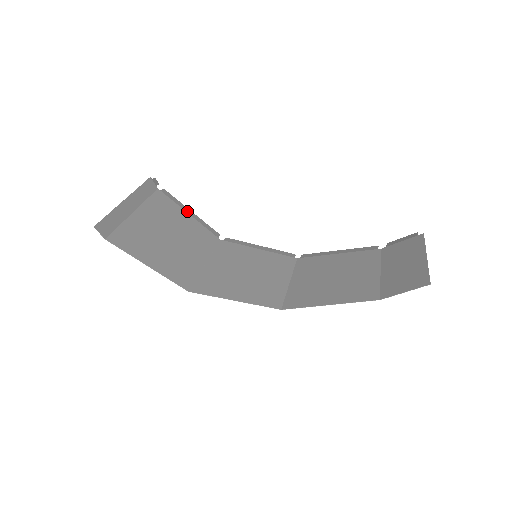
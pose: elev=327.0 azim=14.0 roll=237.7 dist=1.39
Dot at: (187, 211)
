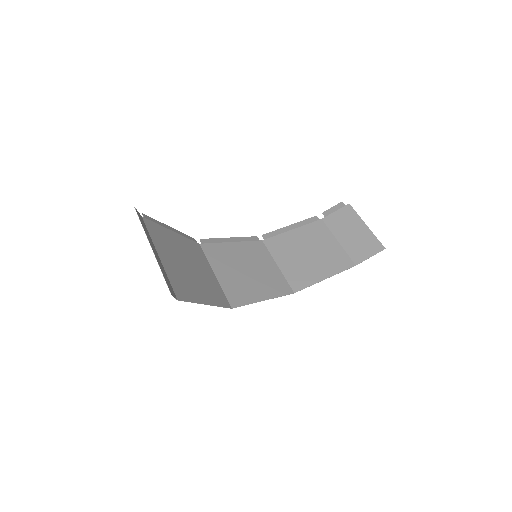
Dot at: (169, 228)
